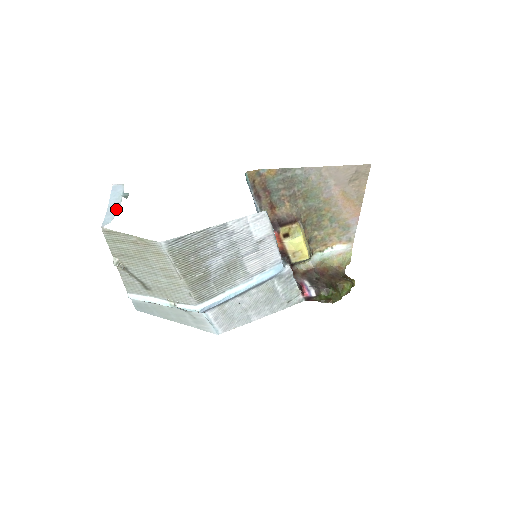
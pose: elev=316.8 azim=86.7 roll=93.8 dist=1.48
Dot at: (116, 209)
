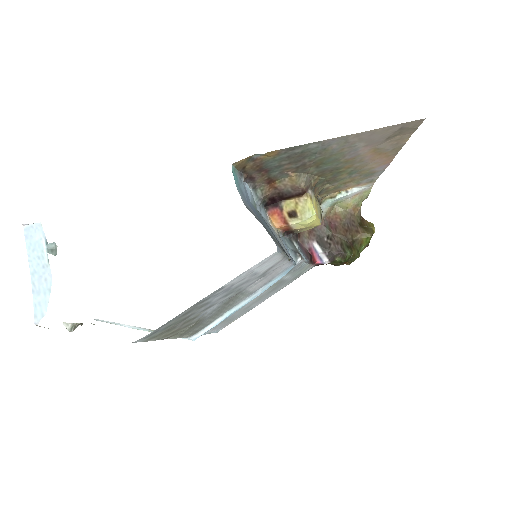
Dot at: (45, 281)
